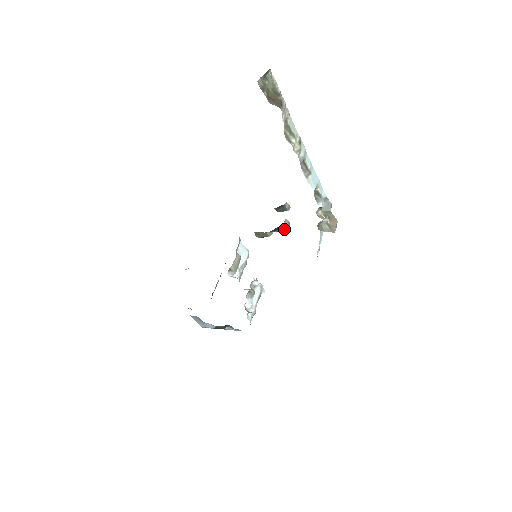
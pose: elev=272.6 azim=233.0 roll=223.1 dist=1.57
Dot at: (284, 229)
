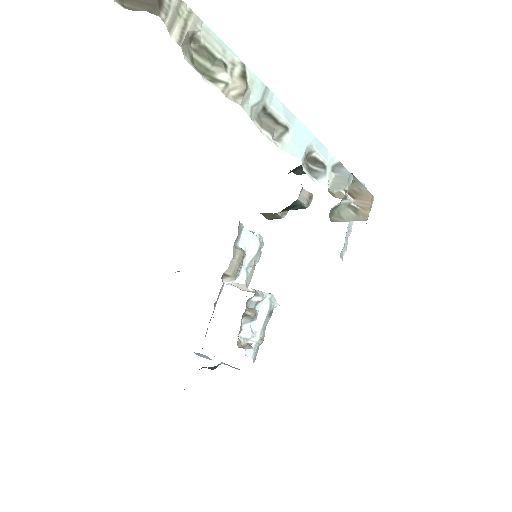
Dot at: (302, 206)
